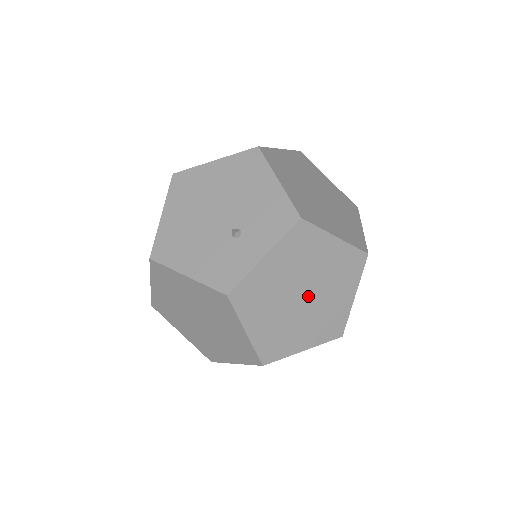
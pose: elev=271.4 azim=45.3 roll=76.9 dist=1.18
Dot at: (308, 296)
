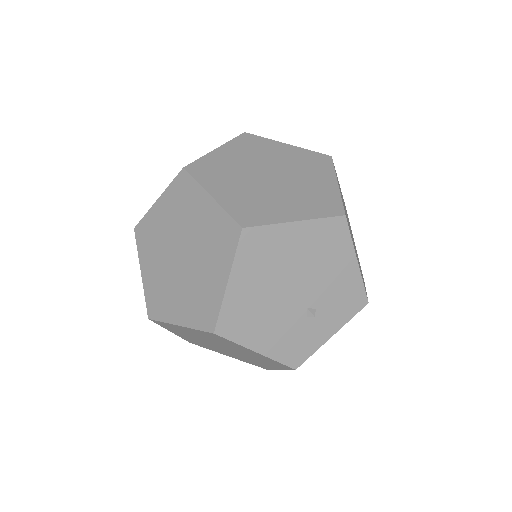
Dot at: occluded
